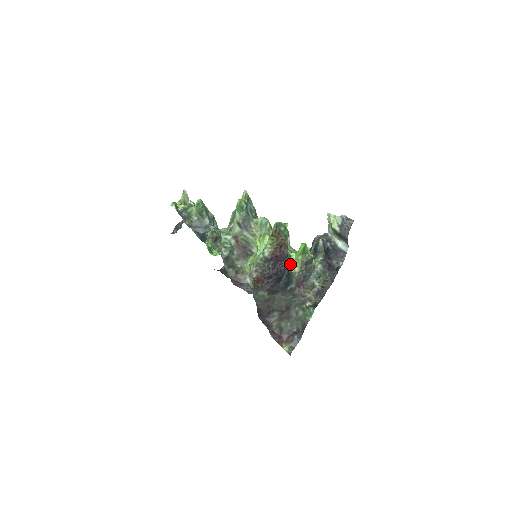
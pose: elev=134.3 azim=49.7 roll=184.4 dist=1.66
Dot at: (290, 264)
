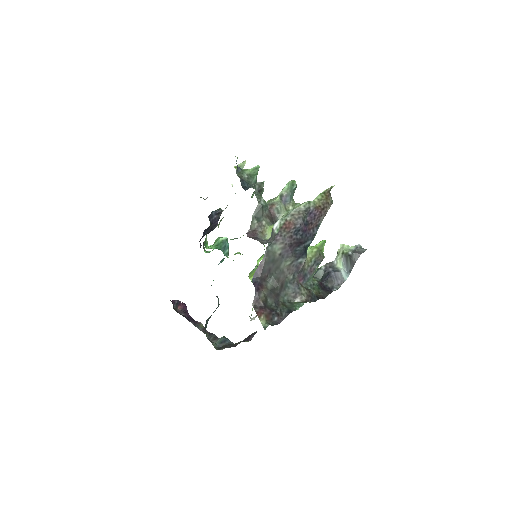
Dot at: (313, 239)
